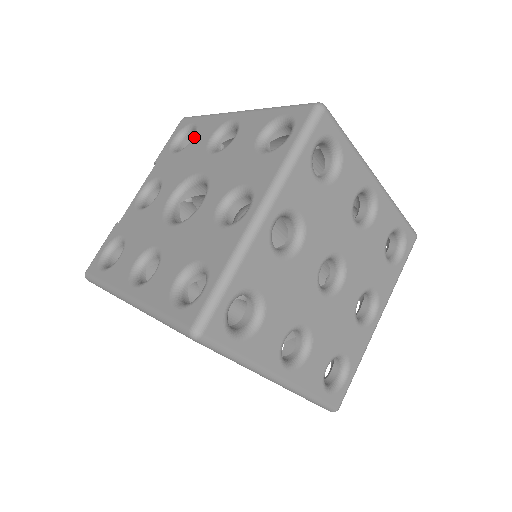
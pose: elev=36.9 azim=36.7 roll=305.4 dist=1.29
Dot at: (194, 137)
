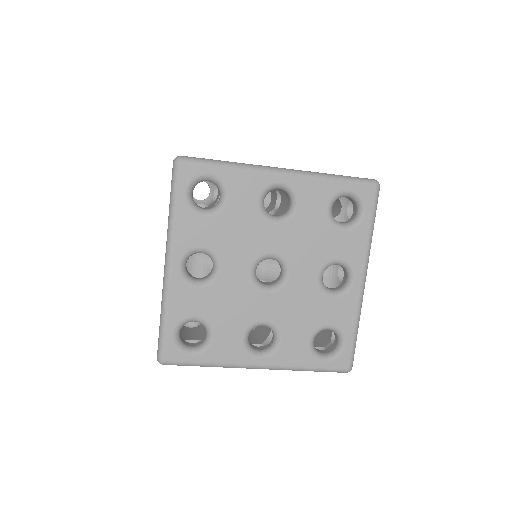
Dot at: occluded
